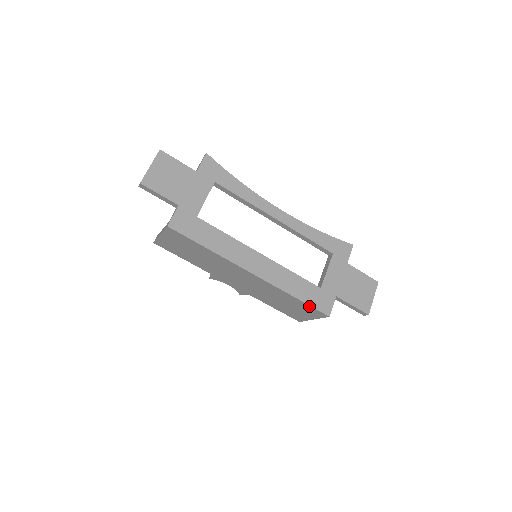
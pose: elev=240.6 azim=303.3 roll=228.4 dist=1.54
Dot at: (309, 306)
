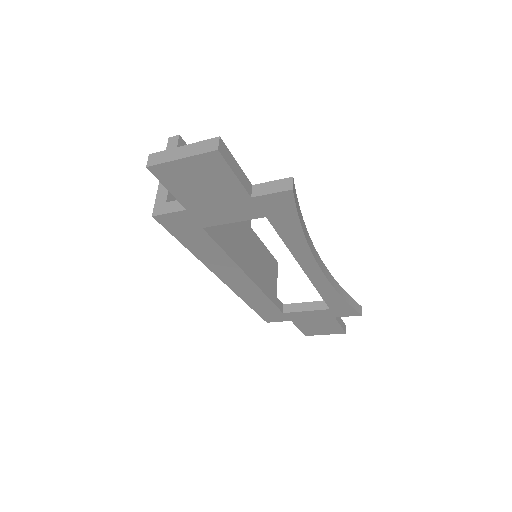
Dot at: (257, 311)
